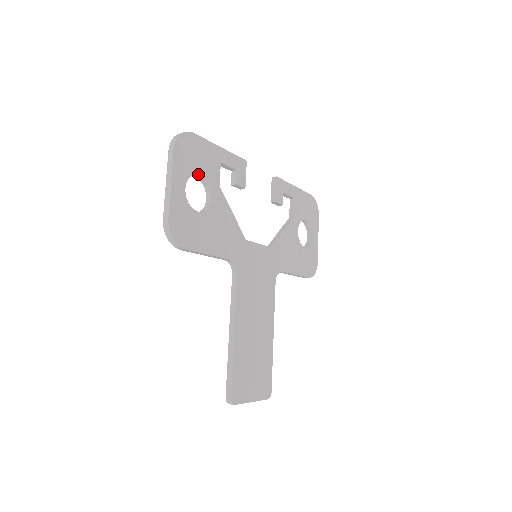
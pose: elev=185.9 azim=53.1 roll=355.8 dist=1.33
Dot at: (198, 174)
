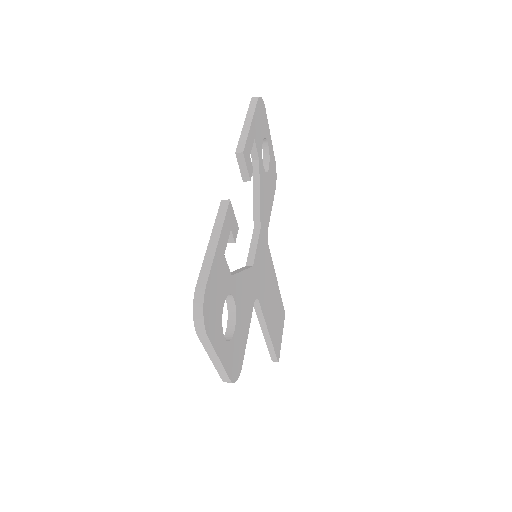
Dot at: occluded
